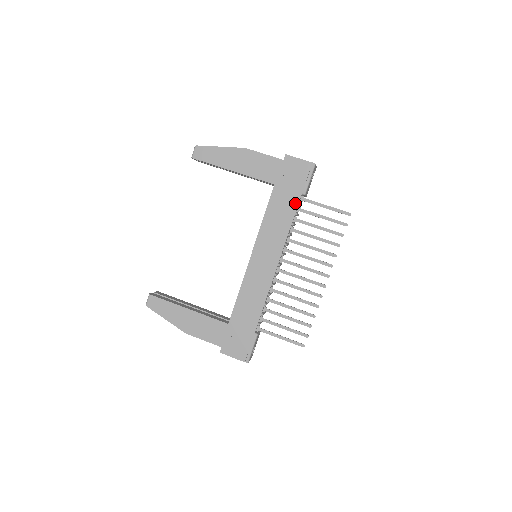
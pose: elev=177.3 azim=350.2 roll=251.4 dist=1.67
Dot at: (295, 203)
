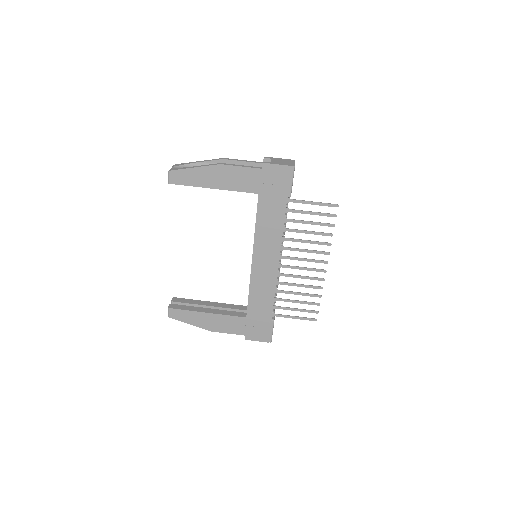
Dot at: (283, 207)
